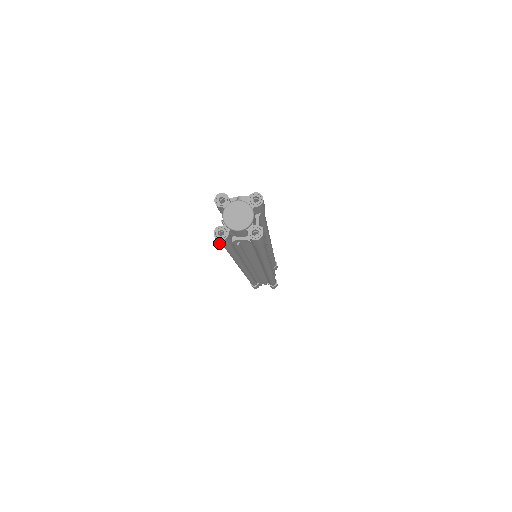
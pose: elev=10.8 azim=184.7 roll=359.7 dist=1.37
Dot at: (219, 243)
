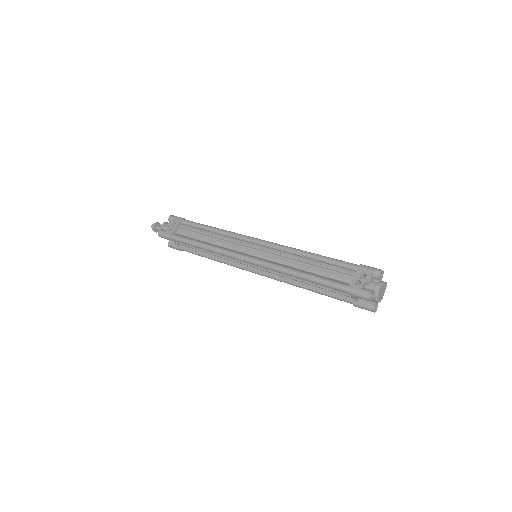
Dot at: (362, 308)
